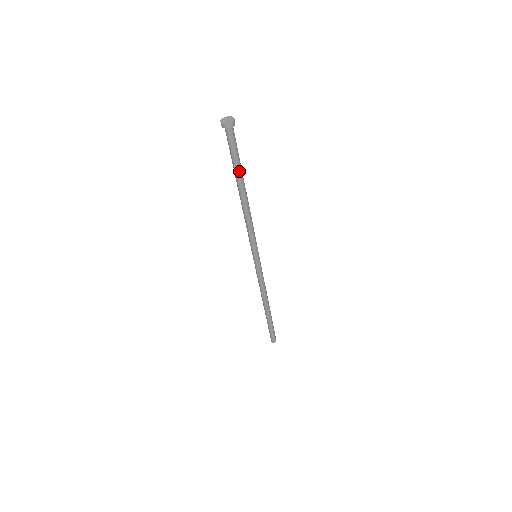
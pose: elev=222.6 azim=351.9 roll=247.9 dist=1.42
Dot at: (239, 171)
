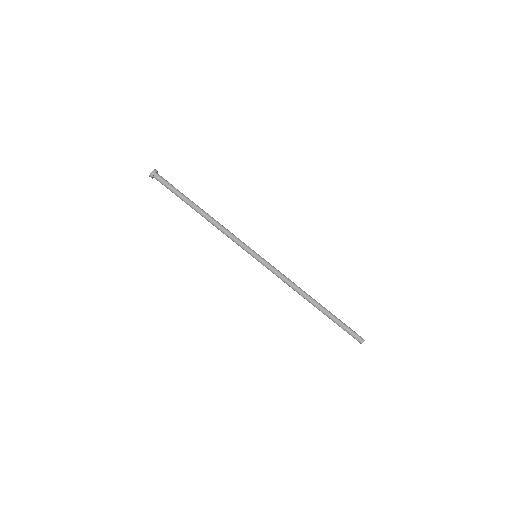
Dot at: (184, 197)
